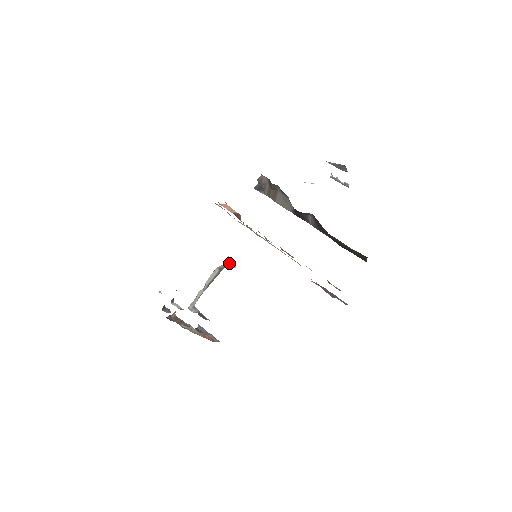
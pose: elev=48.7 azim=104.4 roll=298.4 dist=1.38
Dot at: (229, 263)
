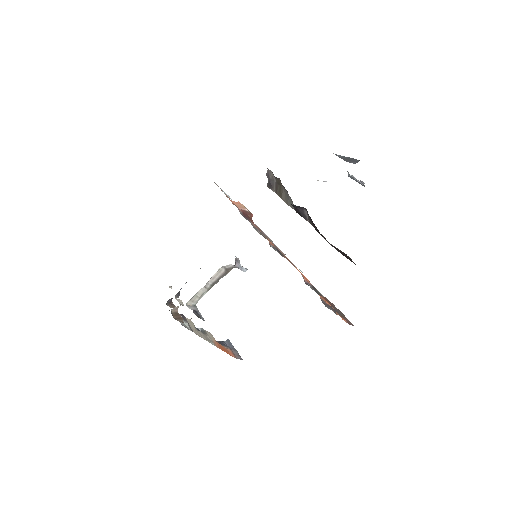
Dot at: (236, 264)
